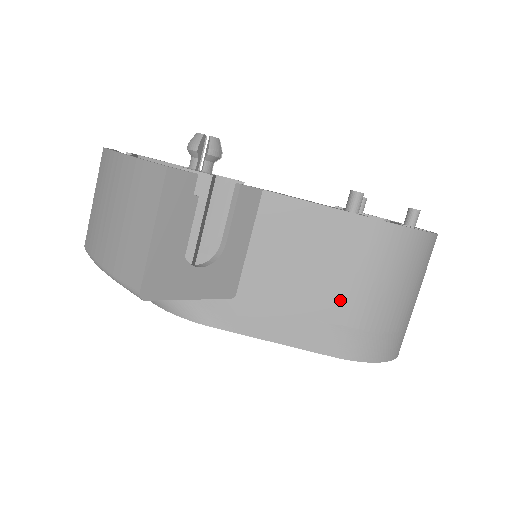
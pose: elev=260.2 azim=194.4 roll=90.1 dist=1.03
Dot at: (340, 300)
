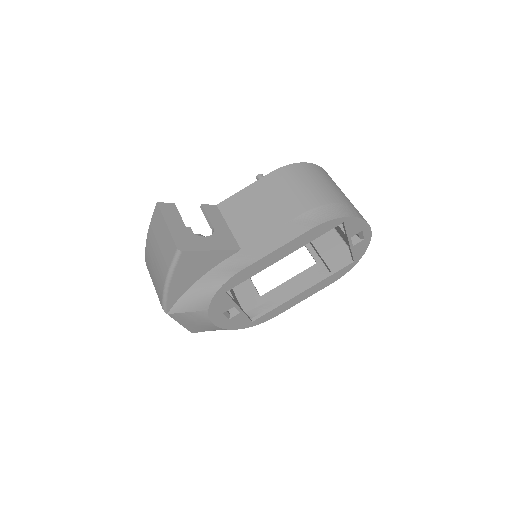
Dot at: (289, 207)
